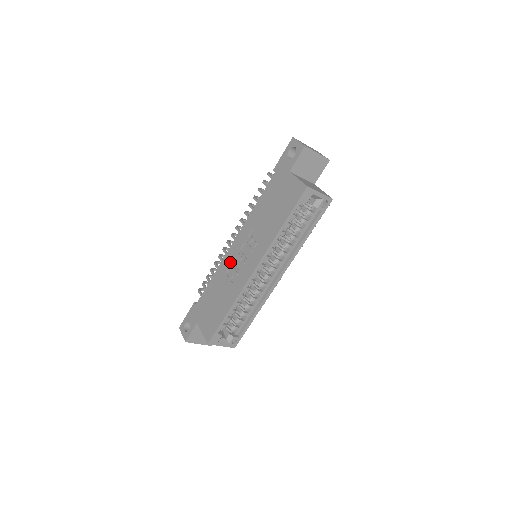
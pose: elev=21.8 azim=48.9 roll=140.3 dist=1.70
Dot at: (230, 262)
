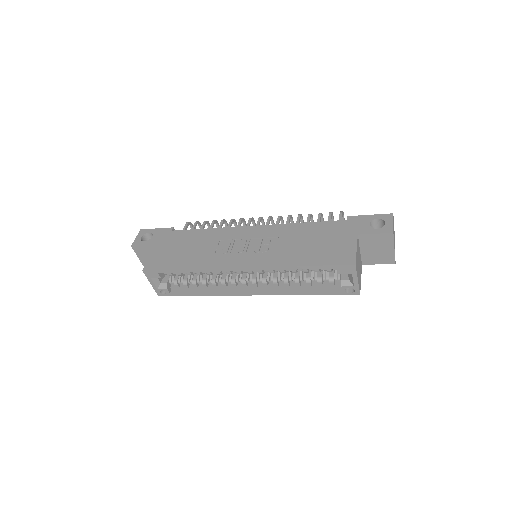
Dot at: (233, 236)
